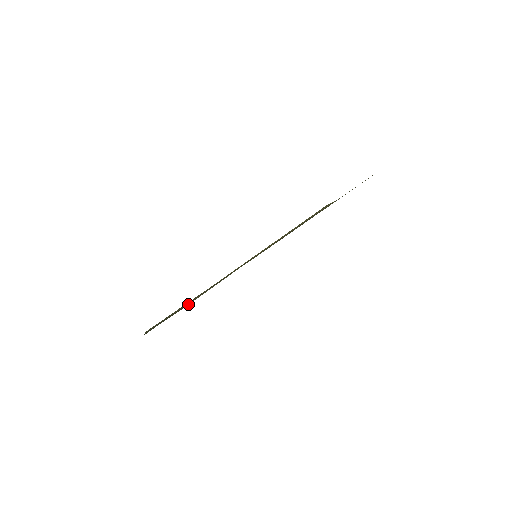
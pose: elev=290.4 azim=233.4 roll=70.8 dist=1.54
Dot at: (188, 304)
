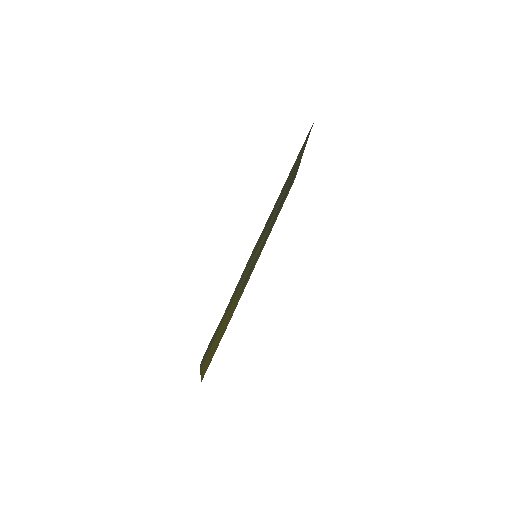
Dot at: occluded
